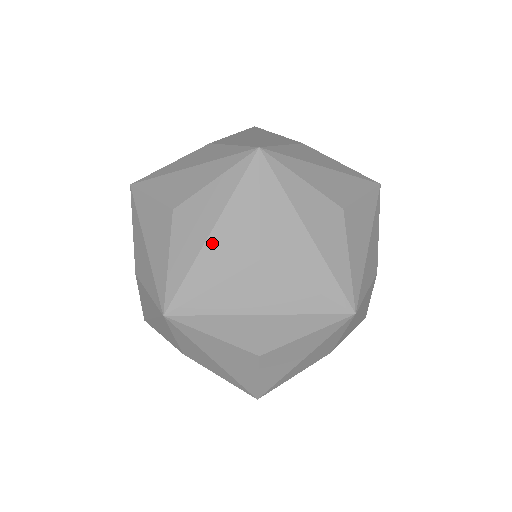
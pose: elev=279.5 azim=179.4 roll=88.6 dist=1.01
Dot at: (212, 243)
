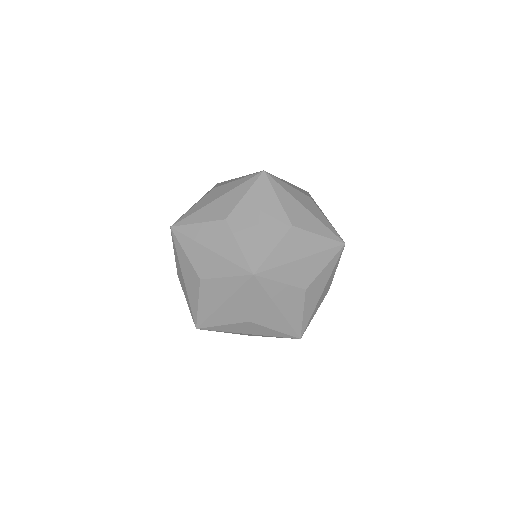
Dot at: (298, 263)
